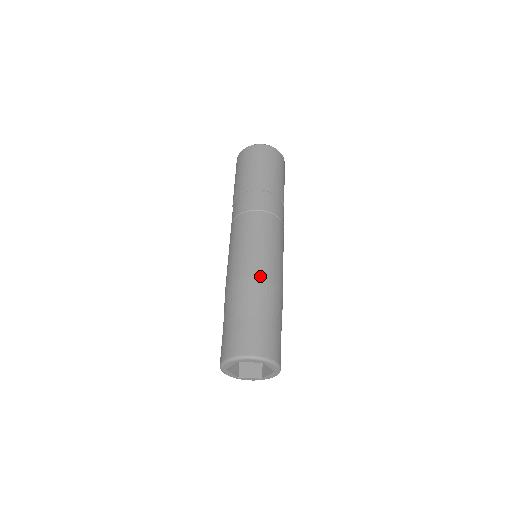
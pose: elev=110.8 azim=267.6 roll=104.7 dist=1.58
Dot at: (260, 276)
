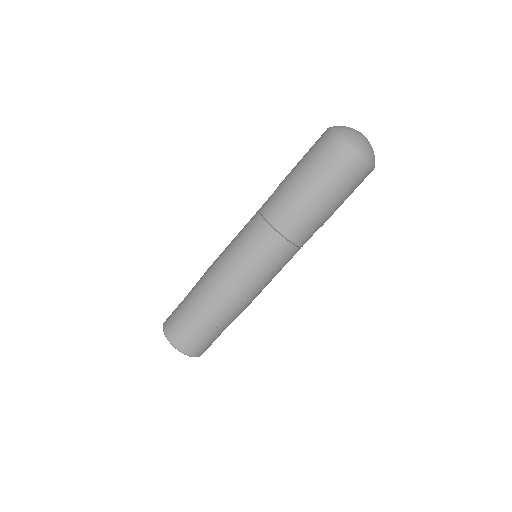
Dot at: (213, 282)
